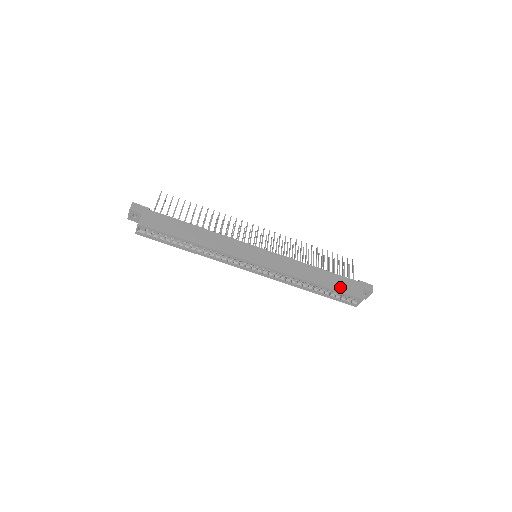
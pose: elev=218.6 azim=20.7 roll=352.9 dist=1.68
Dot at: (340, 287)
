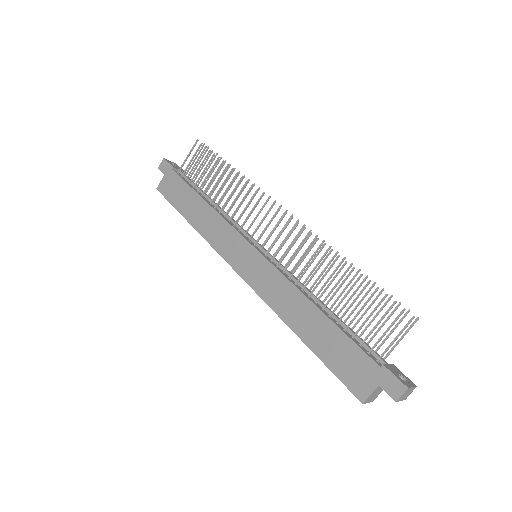
Dot at: (334, 360)
